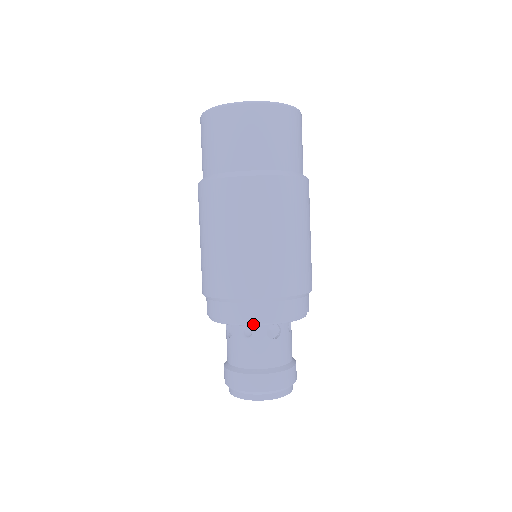
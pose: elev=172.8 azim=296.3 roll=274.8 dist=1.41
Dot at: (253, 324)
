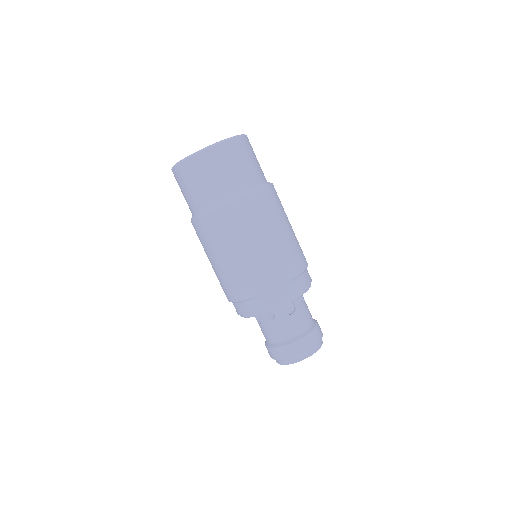
Dot at: (271, 310)
